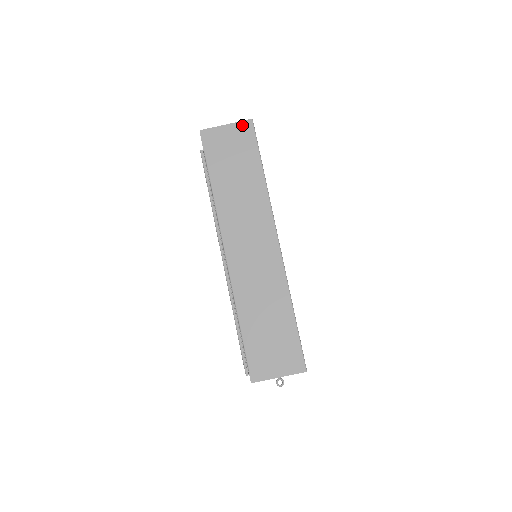
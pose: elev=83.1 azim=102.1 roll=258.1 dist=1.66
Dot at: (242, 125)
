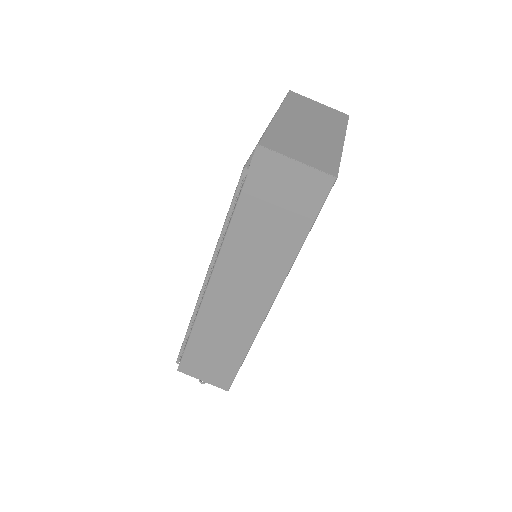
Dot at: (318, 176)
